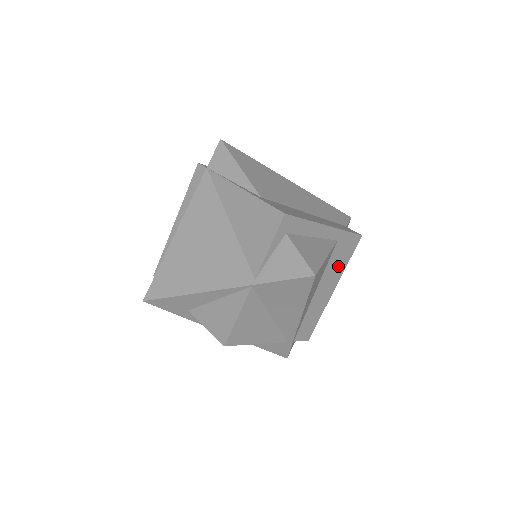
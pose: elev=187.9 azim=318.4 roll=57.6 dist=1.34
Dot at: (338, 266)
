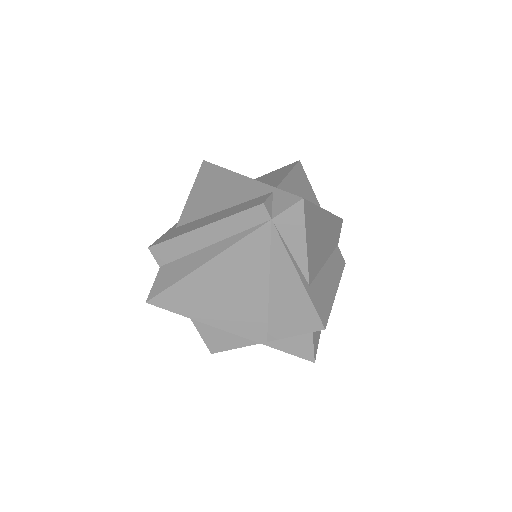
Dot at: occluded
